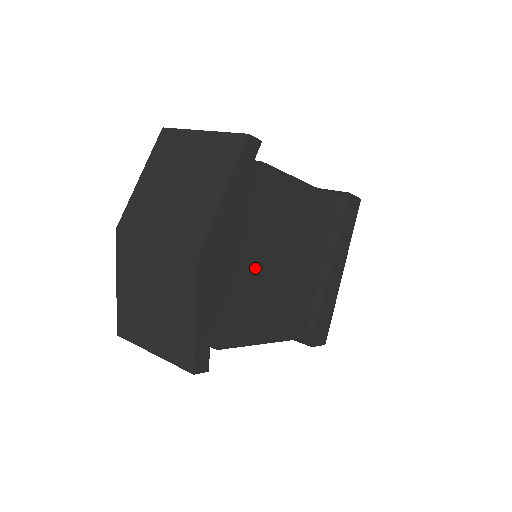
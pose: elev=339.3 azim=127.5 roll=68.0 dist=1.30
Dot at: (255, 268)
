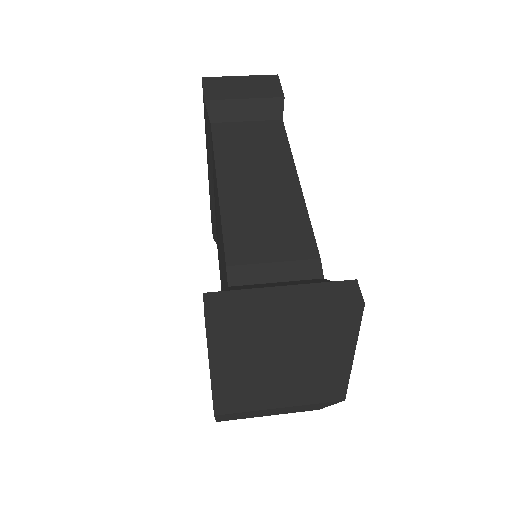
Dot at: occluded
